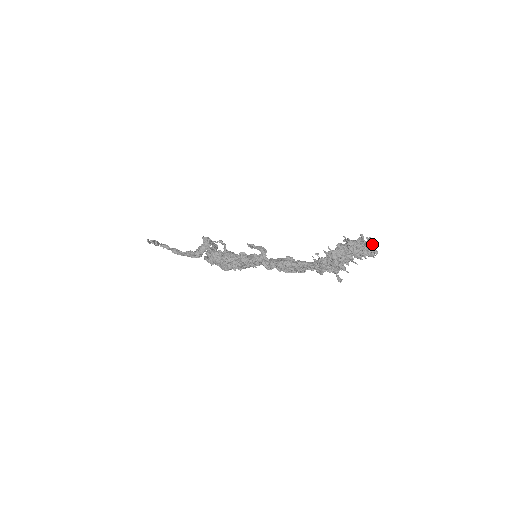
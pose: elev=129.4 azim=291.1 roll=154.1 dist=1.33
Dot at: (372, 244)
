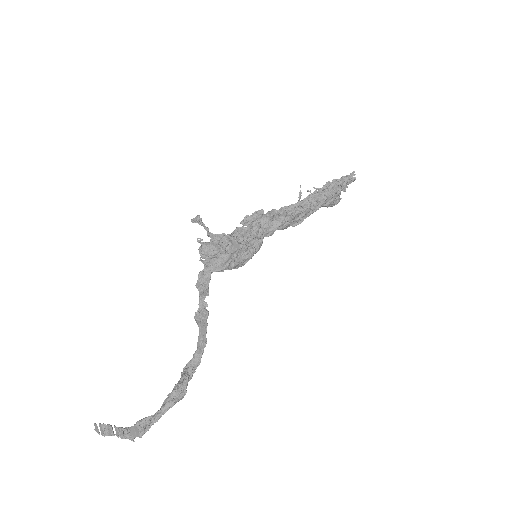
Dot at: (347, 183)
